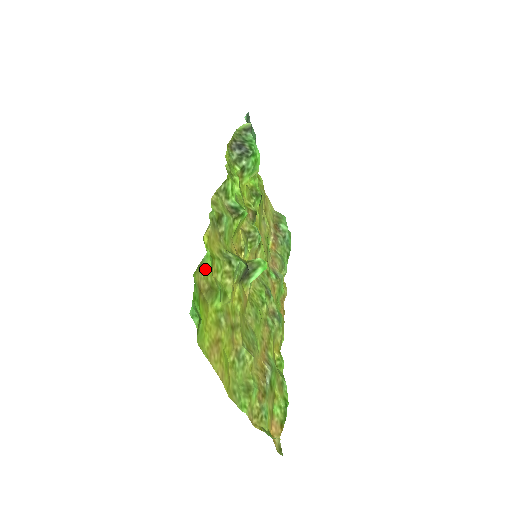
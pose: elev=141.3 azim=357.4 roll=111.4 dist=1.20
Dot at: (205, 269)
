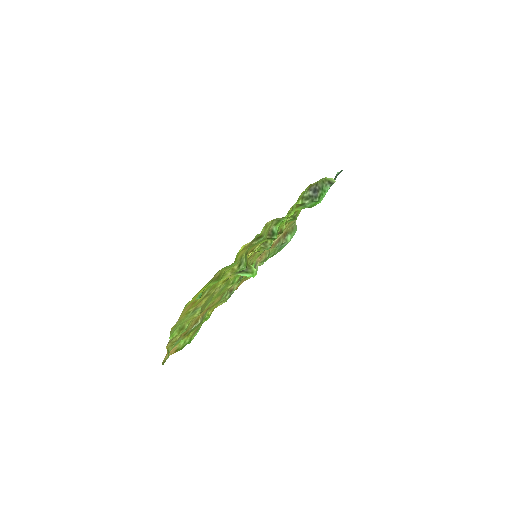
Dot at: (226, 267)
